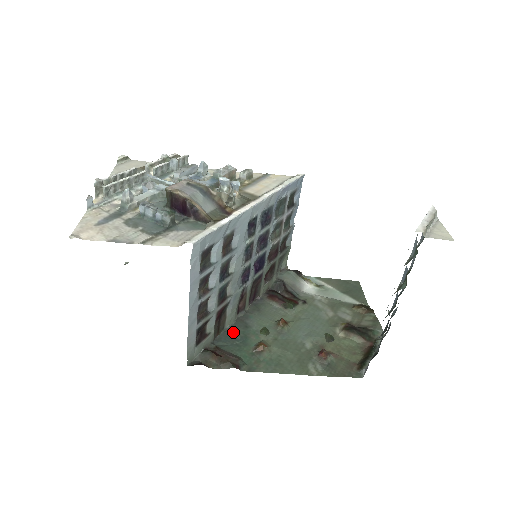
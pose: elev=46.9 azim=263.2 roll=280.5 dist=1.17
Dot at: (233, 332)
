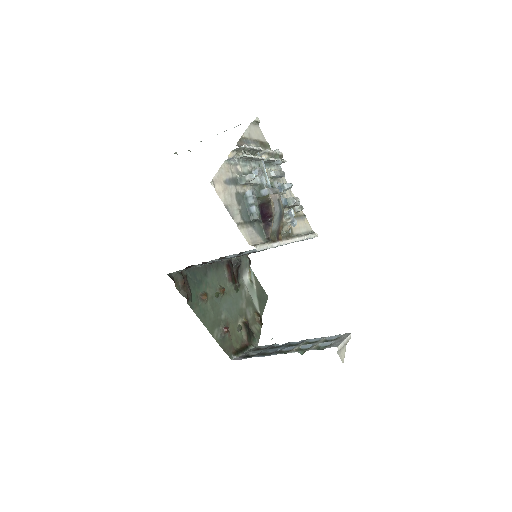
Dot at: (198, 272)
